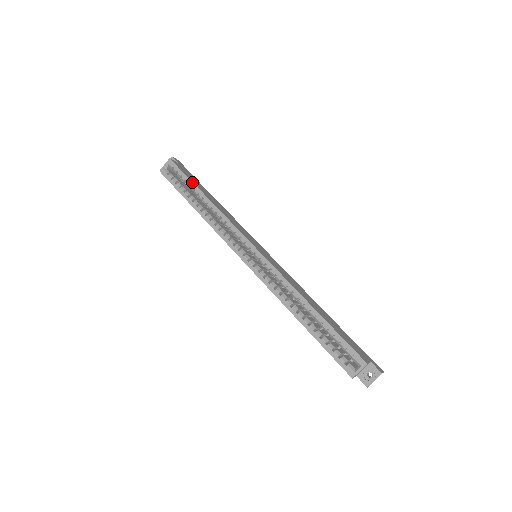
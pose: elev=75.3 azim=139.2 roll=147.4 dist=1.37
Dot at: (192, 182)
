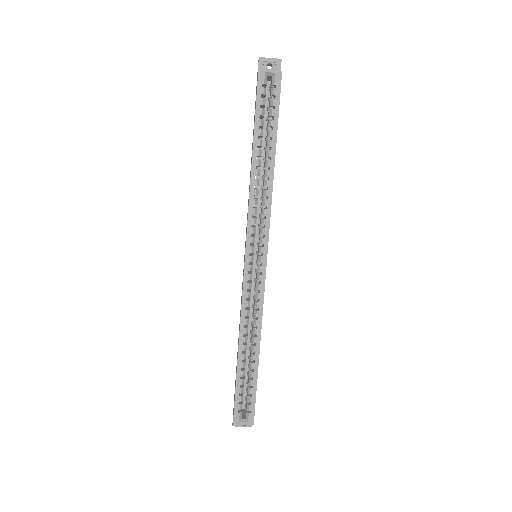
Dot at: (277, 128)
